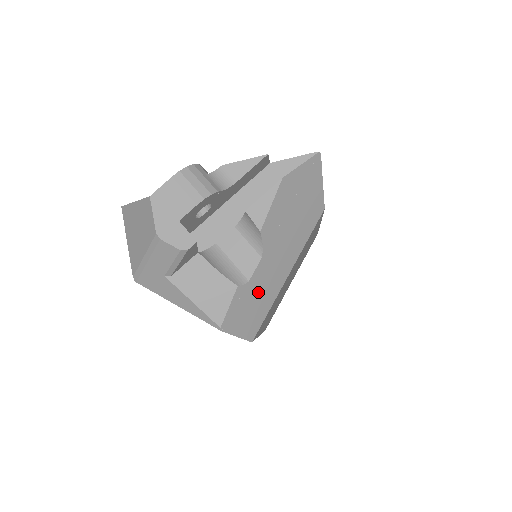
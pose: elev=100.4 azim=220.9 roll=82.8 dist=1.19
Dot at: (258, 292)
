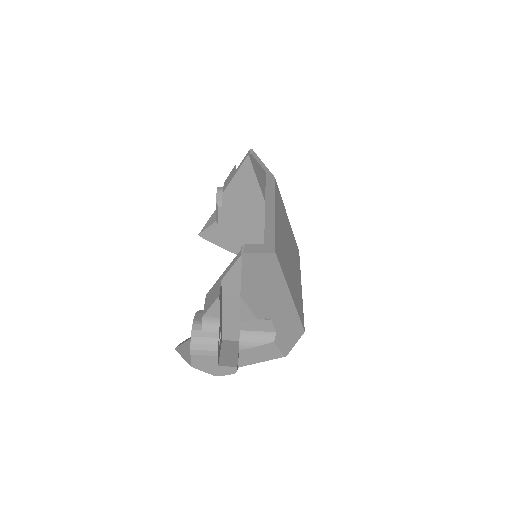
Dot at: (285, 324)
